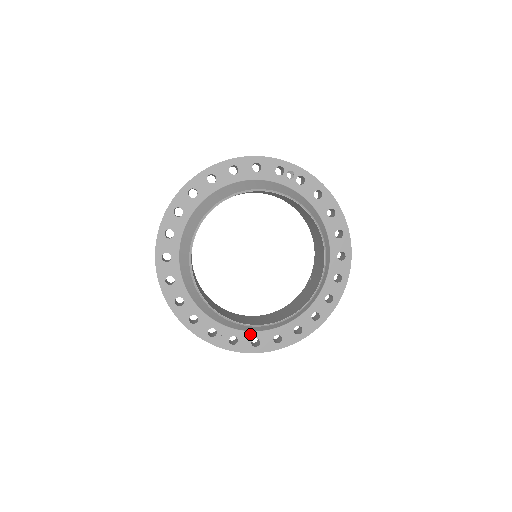
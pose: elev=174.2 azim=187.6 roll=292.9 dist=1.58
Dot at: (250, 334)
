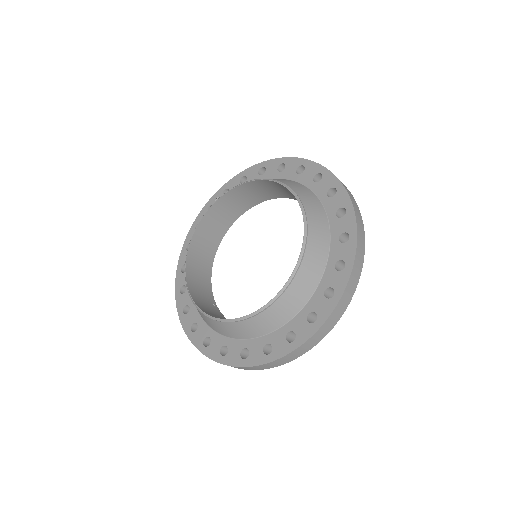
Dot at: (317, 295)
